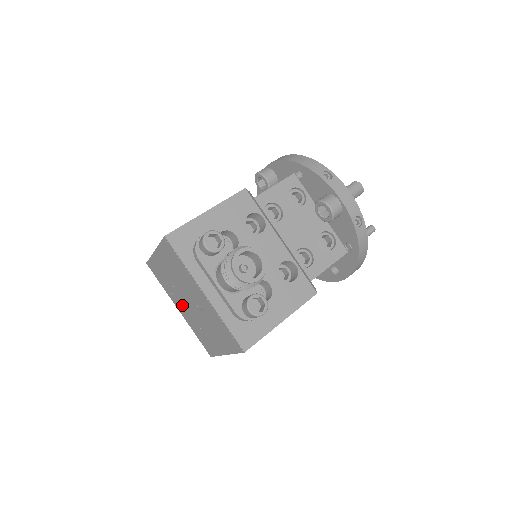
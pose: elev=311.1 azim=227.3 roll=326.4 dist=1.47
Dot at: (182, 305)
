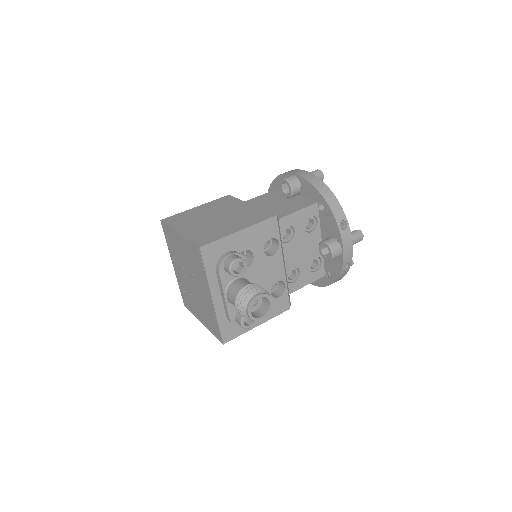
Dot at: (180, 271)
